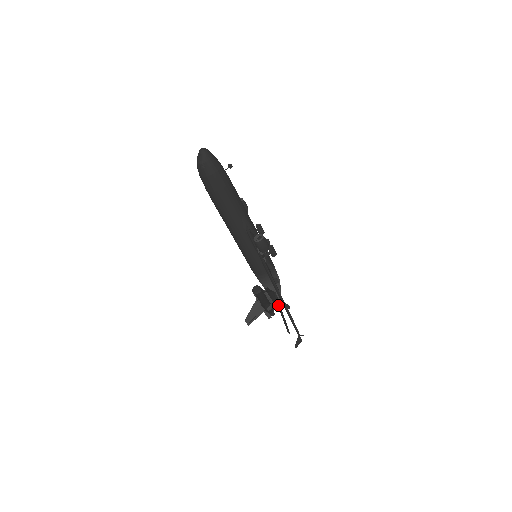
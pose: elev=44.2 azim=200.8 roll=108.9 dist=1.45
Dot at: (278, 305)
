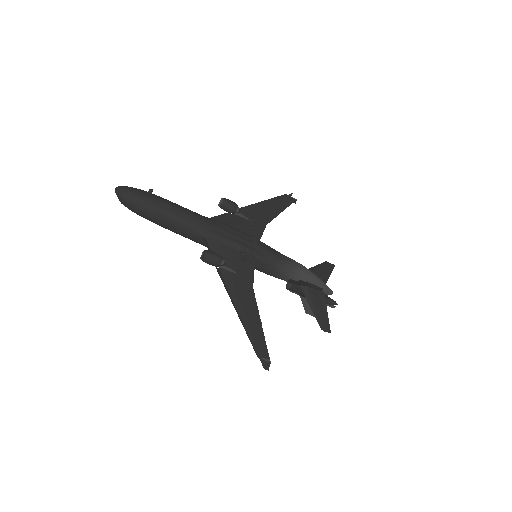
Dot at: (308, 301)
